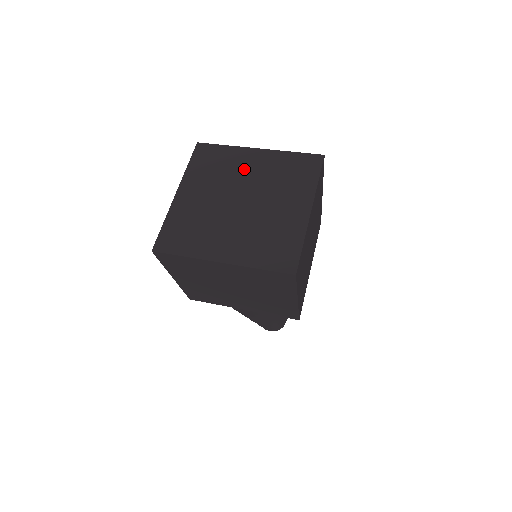
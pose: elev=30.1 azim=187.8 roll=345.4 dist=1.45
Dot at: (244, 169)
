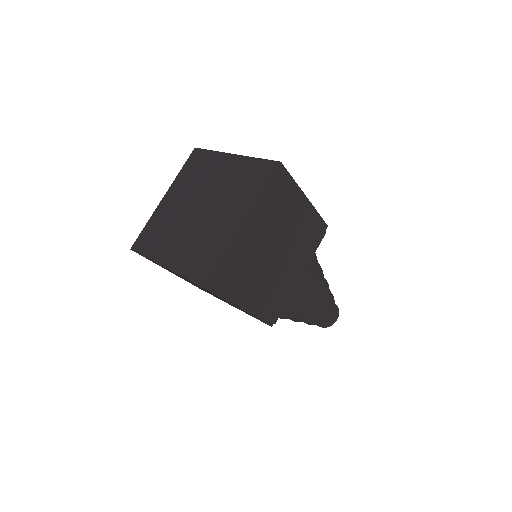
Dot at: (214, 176)
